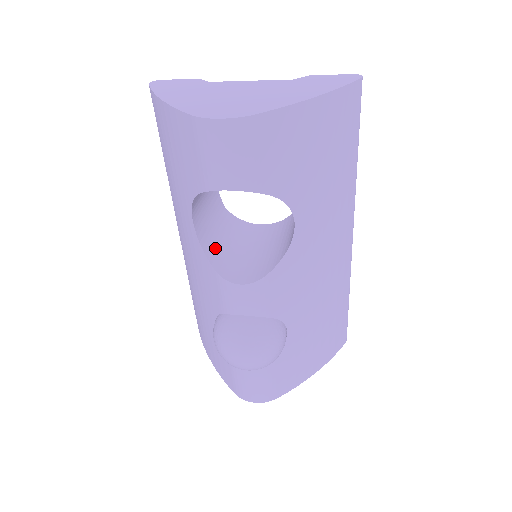
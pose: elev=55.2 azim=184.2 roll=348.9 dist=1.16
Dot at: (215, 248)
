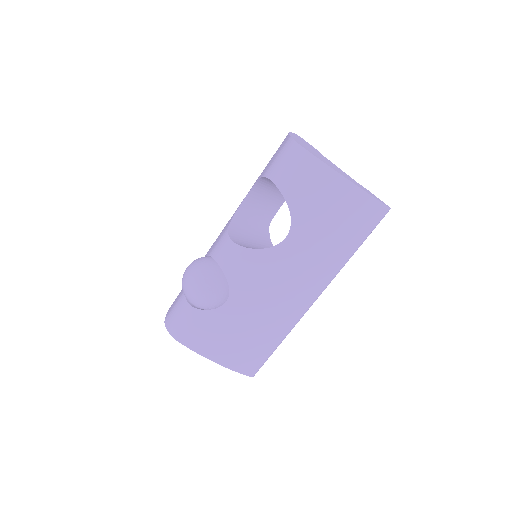
Dot at: (241, 223)
